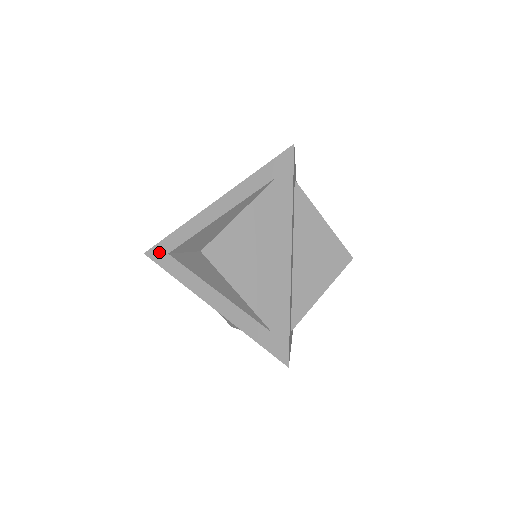
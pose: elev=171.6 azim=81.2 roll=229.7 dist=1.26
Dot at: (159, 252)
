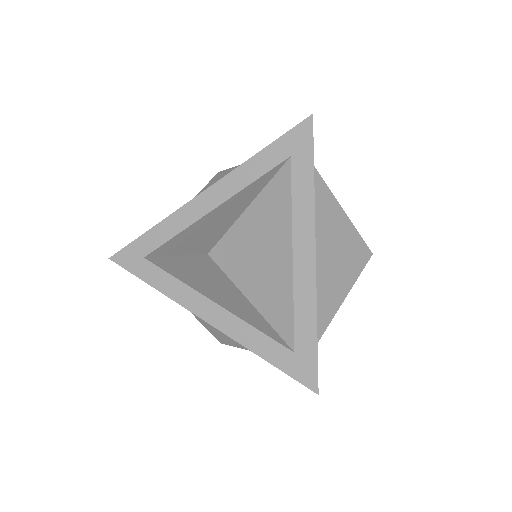
Dot at: (131, 256)
